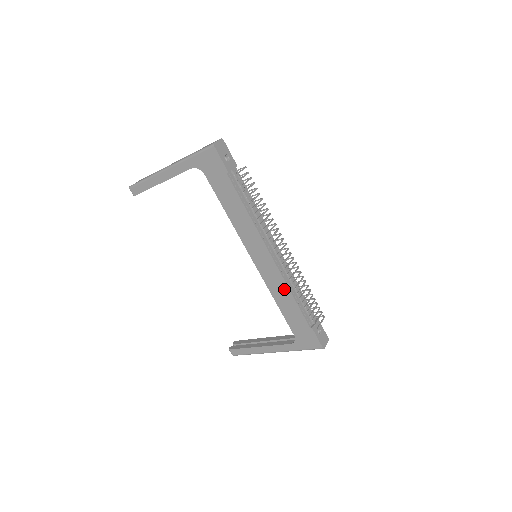
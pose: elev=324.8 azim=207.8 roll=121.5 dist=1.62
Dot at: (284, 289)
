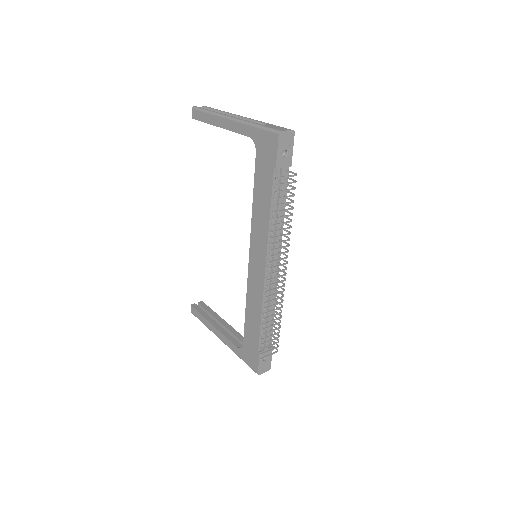
Dot at: (258, 304)
